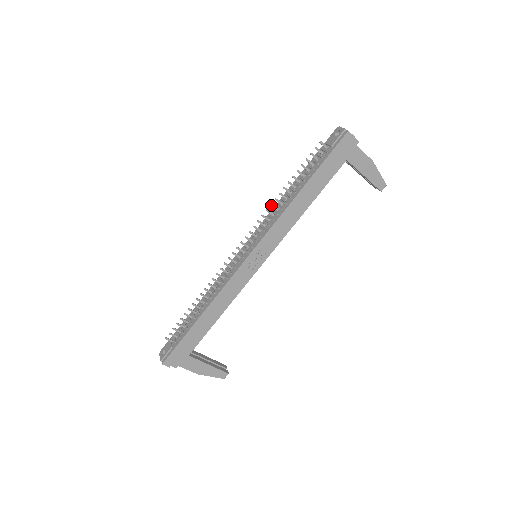
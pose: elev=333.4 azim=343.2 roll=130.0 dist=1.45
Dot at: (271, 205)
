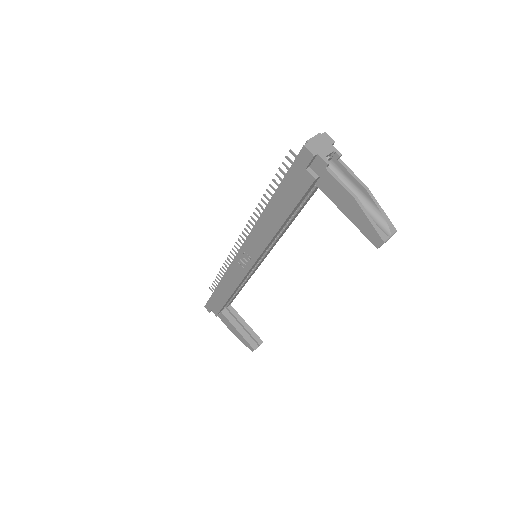
Dot at: (256, 209)
